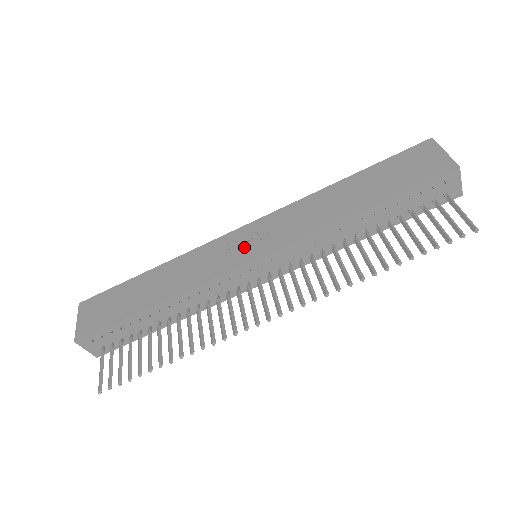
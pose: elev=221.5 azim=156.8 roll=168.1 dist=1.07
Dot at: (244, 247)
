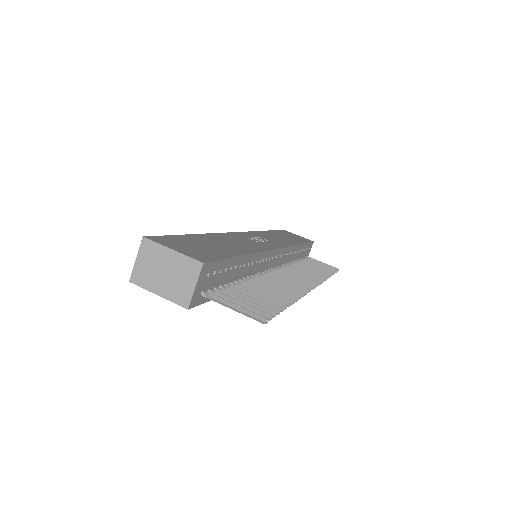
Dot at: (260, 241)
